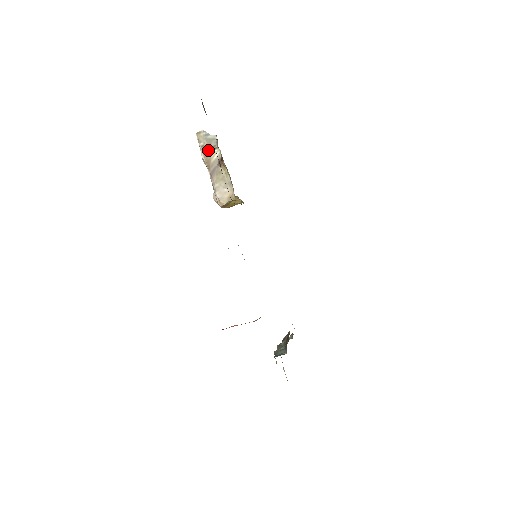
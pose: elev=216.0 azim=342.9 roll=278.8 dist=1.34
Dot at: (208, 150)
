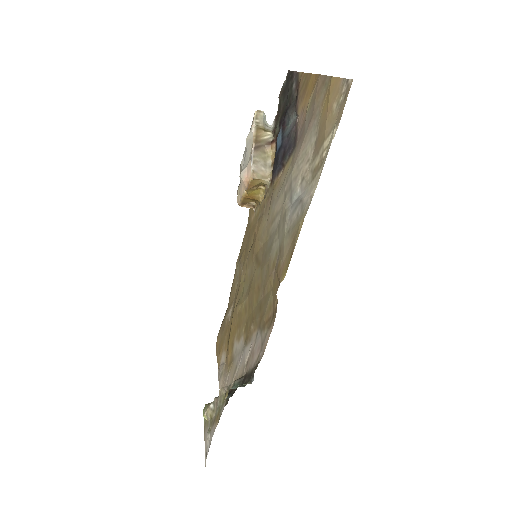
Dot at: (262, 128)
